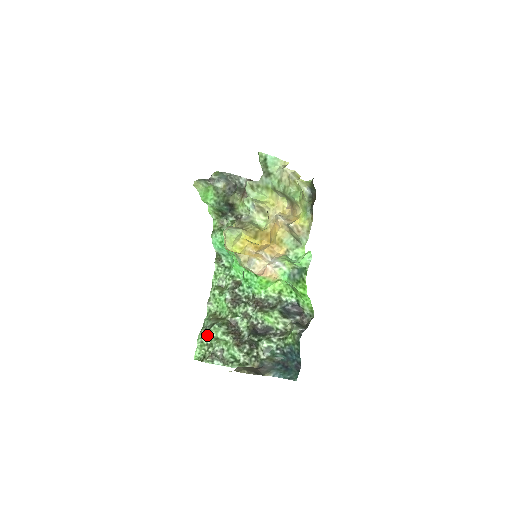
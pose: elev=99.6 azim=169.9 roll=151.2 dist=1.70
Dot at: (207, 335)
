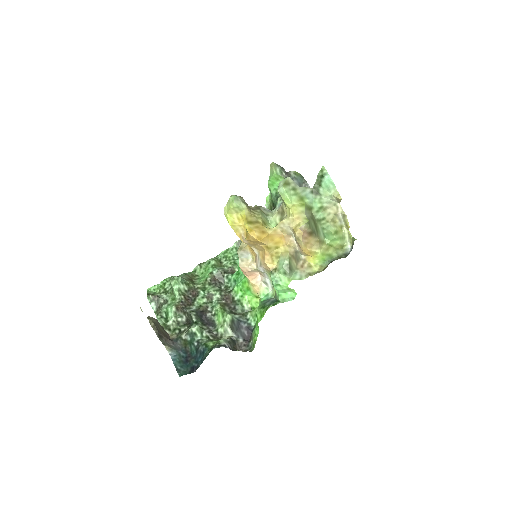
Dot at: occluded
